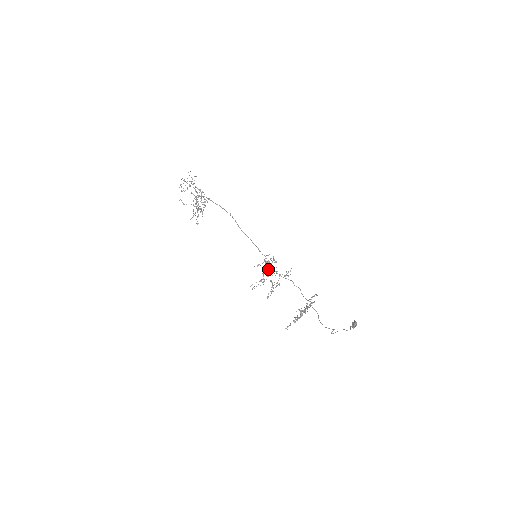
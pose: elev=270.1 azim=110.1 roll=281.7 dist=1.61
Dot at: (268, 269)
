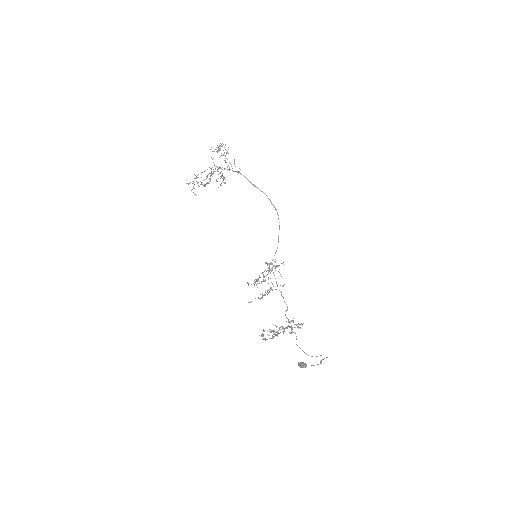
Dot at: occluded
